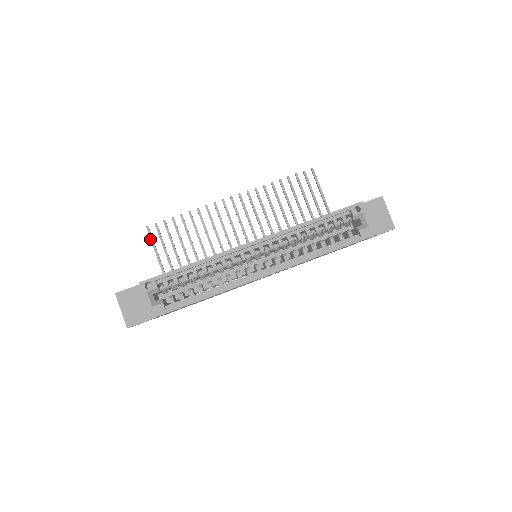
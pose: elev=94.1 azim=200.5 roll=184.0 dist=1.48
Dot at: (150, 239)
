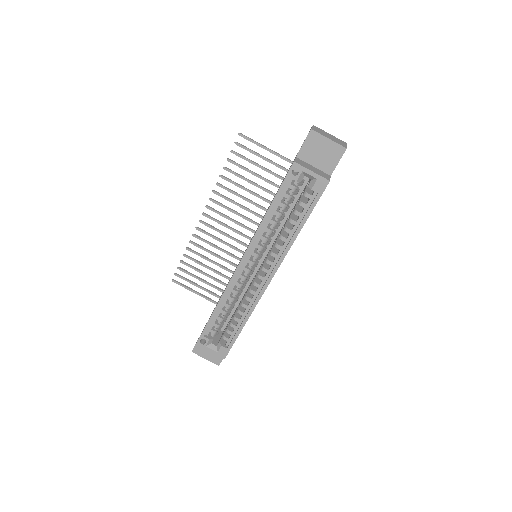
Dot at: occluded
